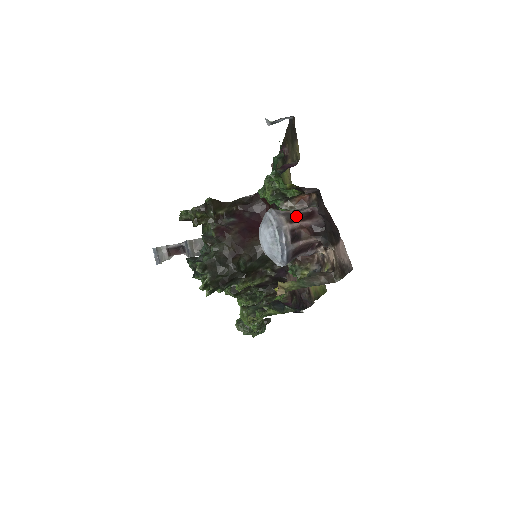
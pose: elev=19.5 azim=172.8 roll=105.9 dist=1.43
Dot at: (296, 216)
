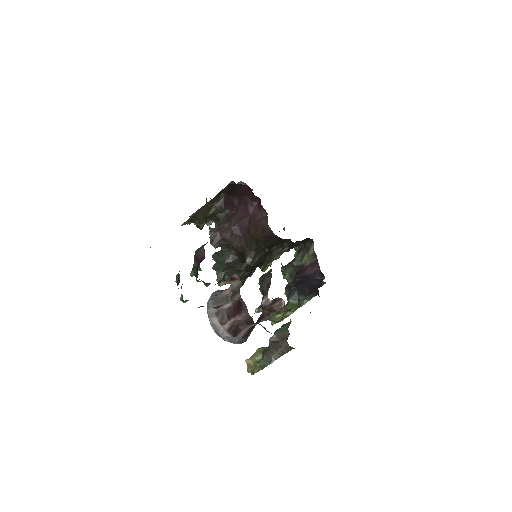
Dot at: (228, 310)
